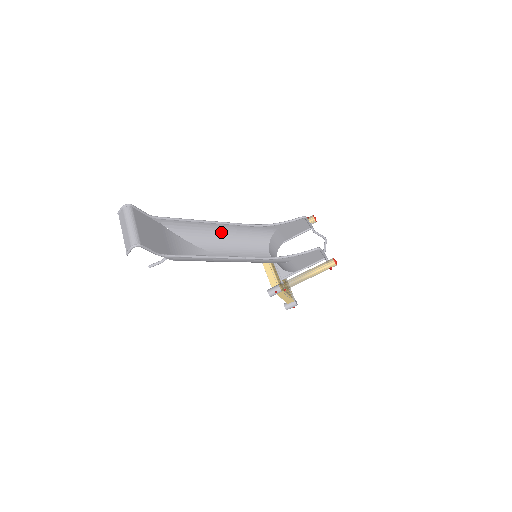
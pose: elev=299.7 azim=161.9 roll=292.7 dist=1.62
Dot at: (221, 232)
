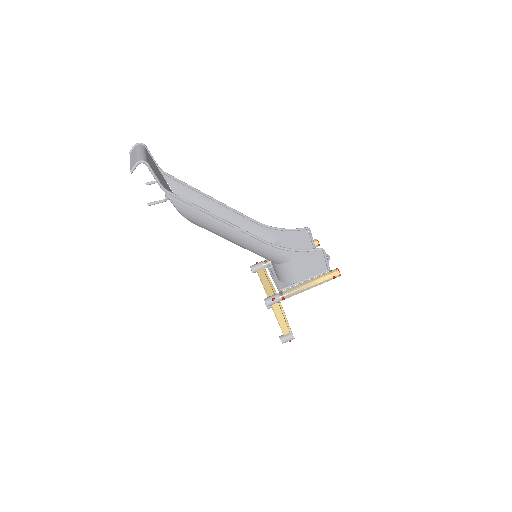
Dot at: (224, 218)
